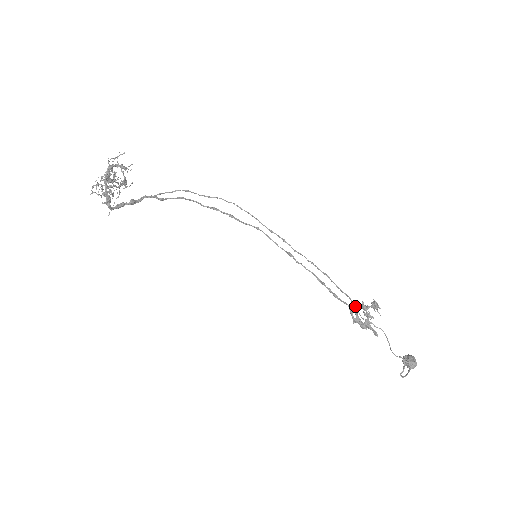
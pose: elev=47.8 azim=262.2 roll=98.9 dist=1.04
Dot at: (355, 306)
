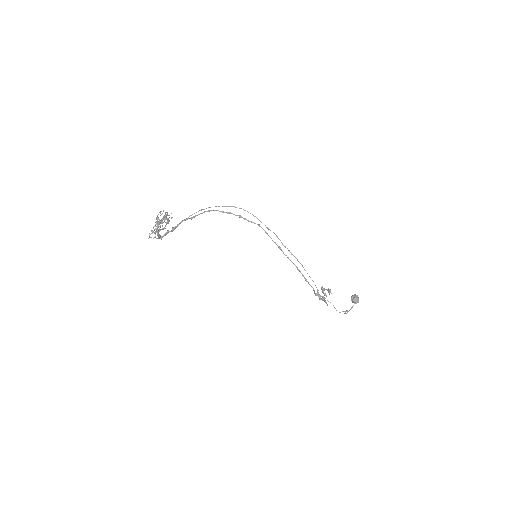
Dot at: (317, 289)
